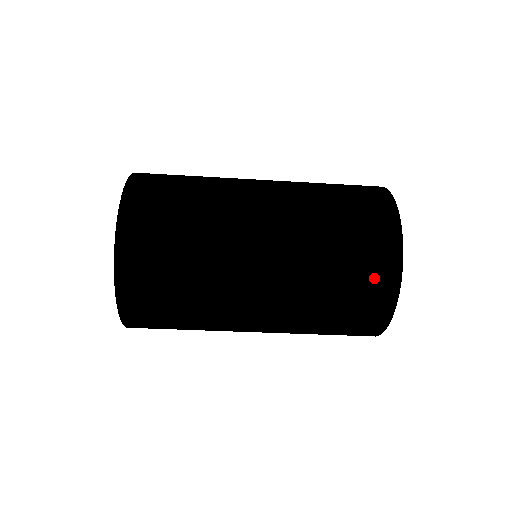
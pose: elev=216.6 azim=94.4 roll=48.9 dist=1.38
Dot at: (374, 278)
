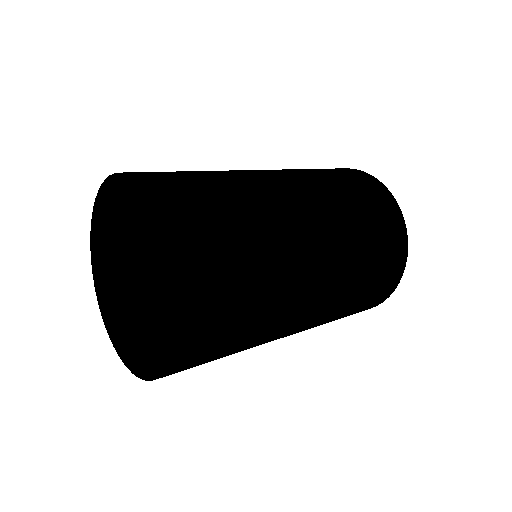
Dot at: (369, 306)
